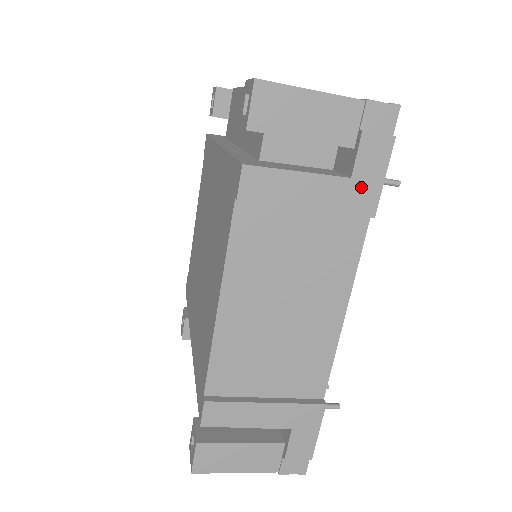
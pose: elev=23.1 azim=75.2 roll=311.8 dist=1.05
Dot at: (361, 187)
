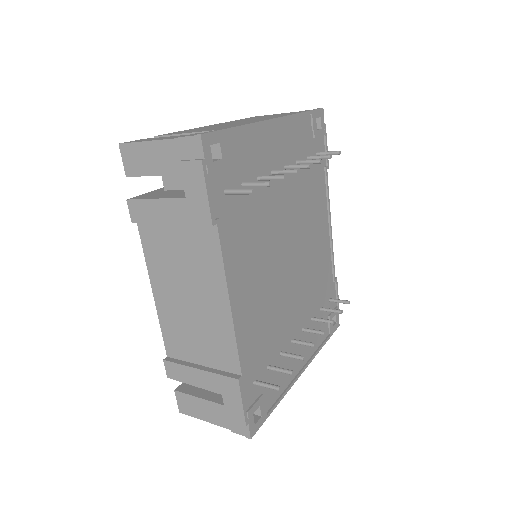
Dot at: (194, 203)
